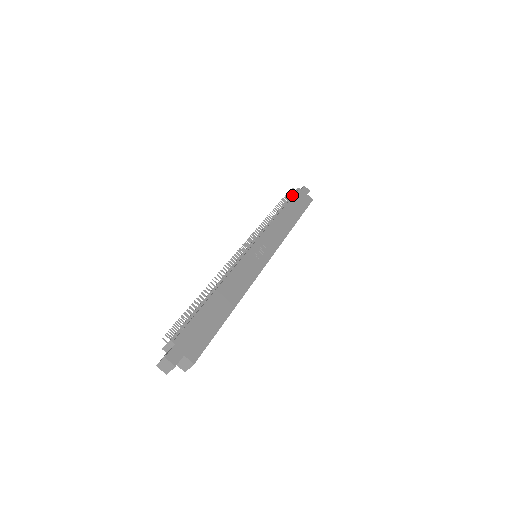
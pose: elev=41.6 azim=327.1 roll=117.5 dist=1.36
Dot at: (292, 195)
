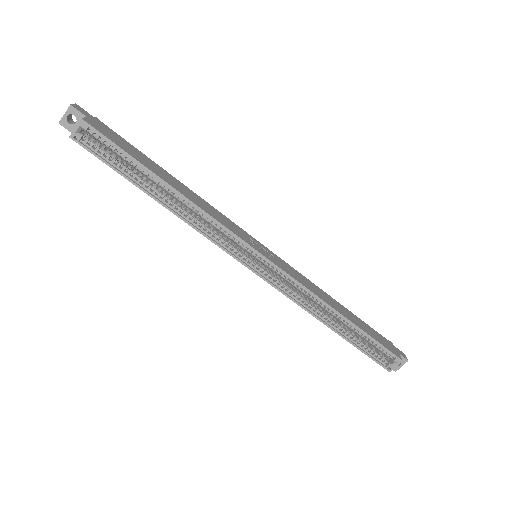
Dot at: occluded
